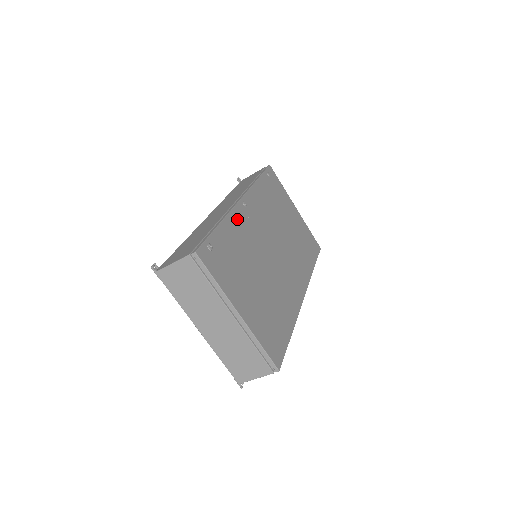
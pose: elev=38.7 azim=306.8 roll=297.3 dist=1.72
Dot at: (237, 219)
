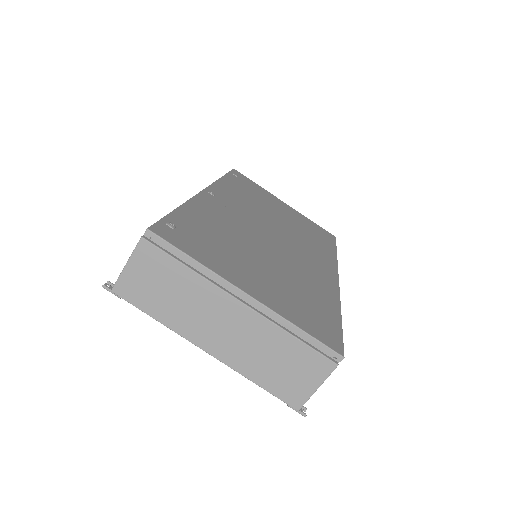
Dot at: (205, 205)
